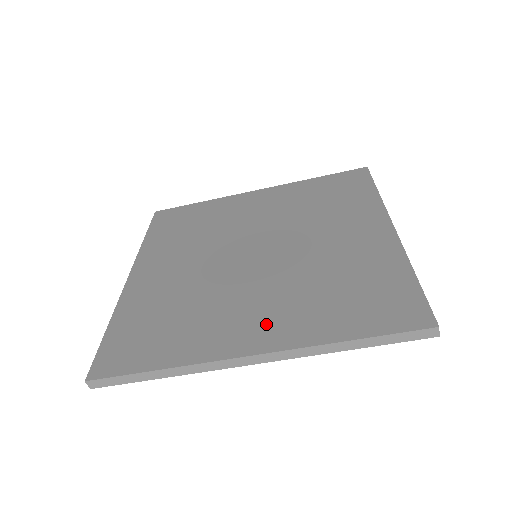
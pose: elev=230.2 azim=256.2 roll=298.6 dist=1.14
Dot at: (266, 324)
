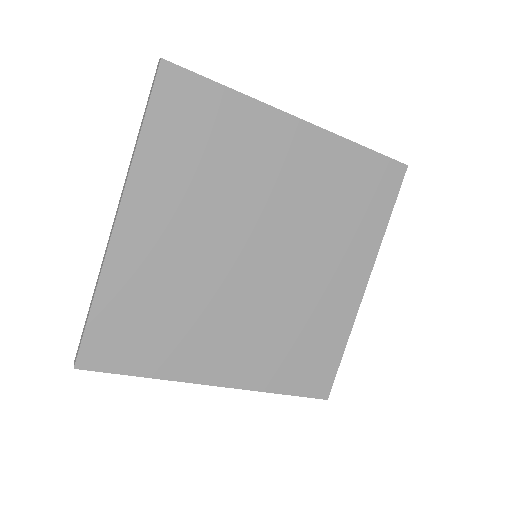
Dot at: (237, 360)
